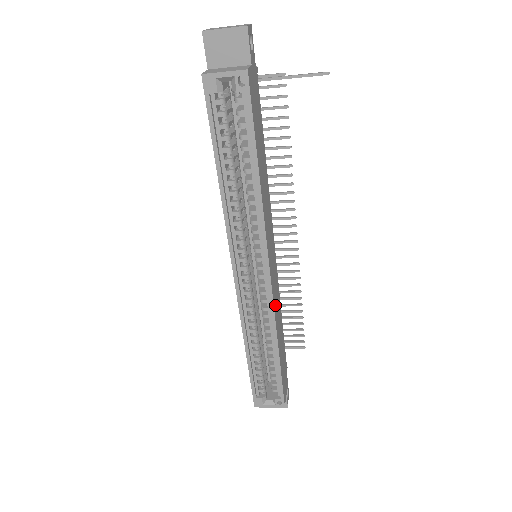
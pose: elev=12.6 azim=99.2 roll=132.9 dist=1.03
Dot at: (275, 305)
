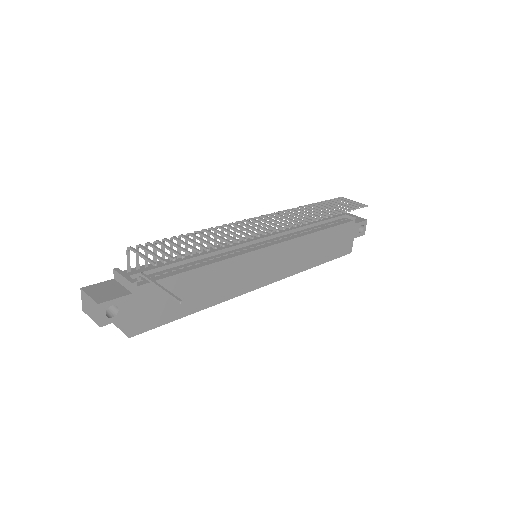
Dot at: (290, 268)
